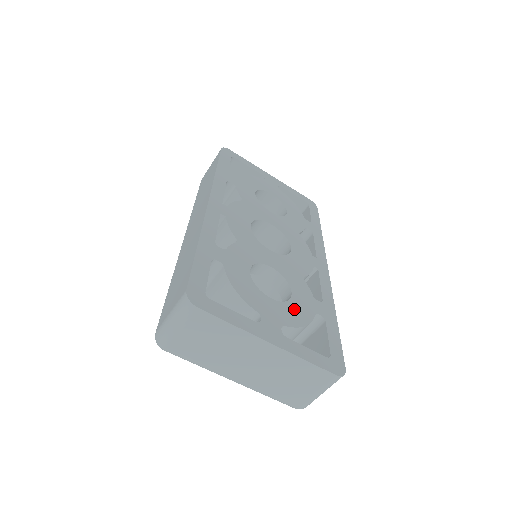
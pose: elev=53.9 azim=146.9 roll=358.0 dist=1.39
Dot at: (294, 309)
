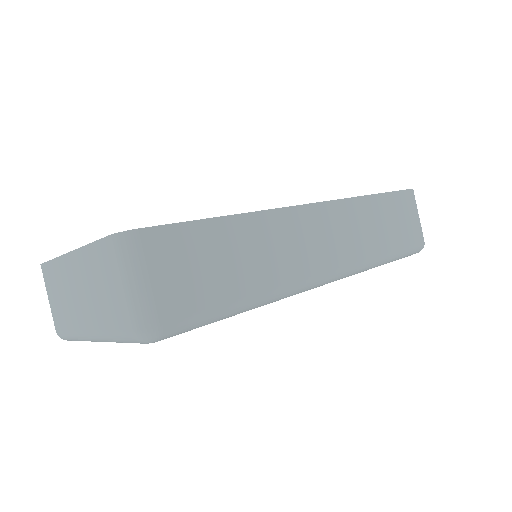
Dot at: occluded
